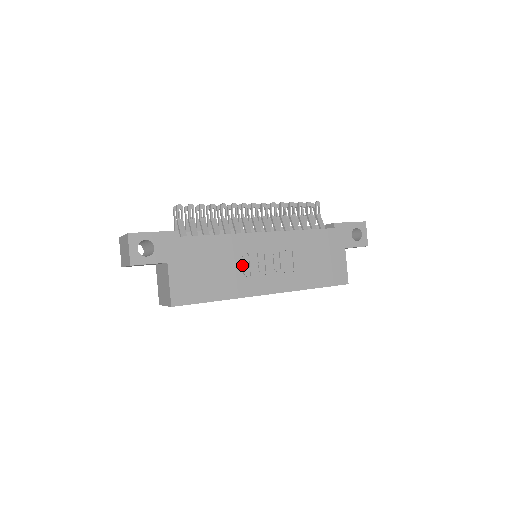
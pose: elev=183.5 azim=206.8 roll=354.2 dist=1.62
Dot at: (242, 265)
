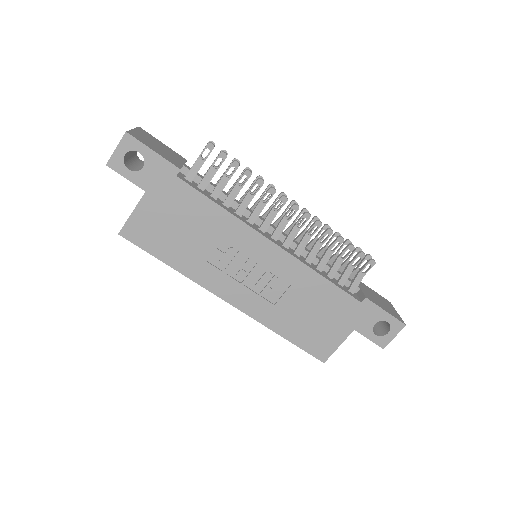
Dot at: (223, 255)
